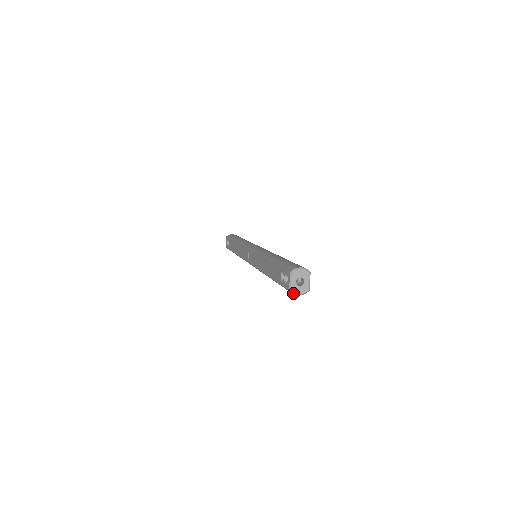
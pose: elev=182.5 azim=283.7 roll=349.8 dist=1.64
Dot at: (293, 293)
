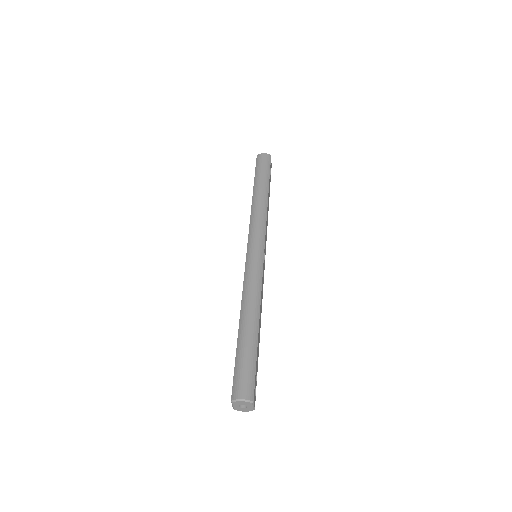
Dot at: (237, 410)
